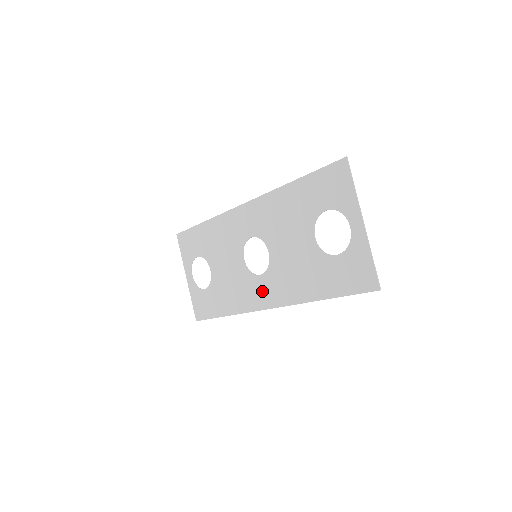
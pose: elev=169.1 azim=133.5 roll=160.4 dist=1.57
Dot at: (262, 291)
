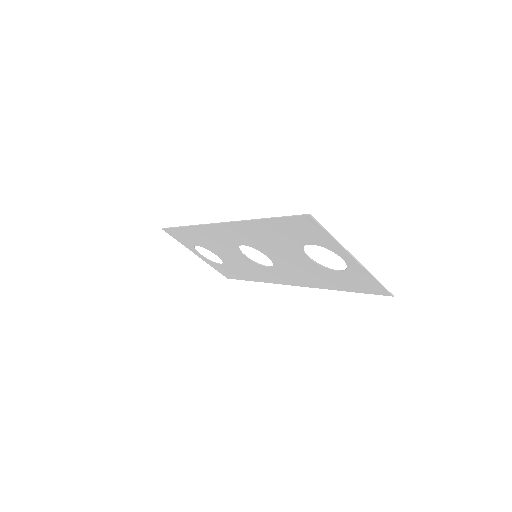
Dot at: (278, 276)
